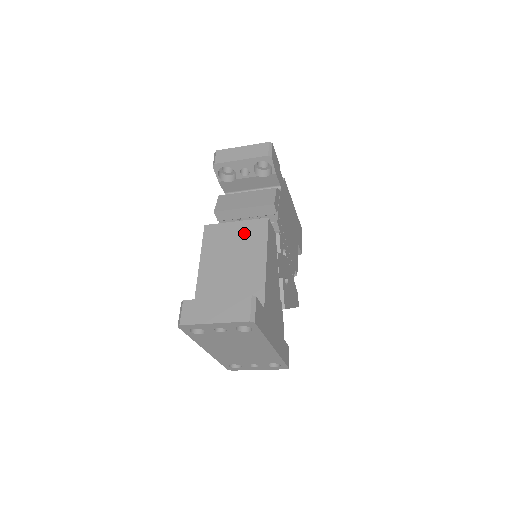
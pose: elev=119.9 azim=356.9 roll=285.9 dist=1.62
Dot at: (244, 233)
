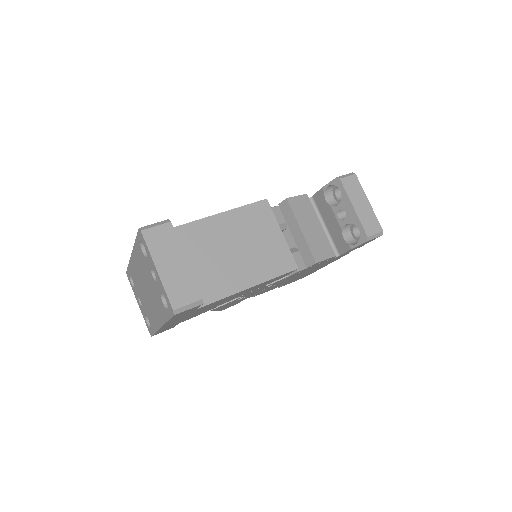
Dot at: (272, 249)
